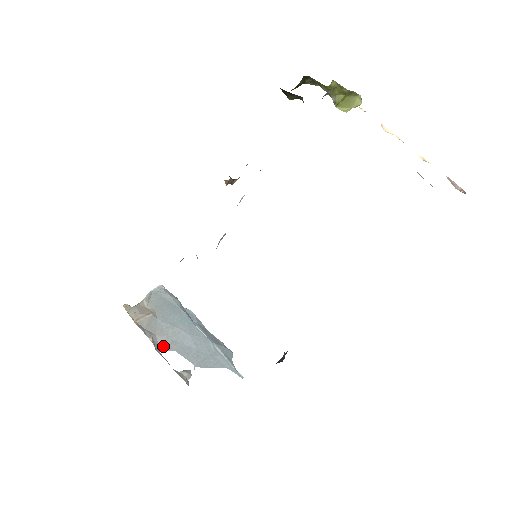
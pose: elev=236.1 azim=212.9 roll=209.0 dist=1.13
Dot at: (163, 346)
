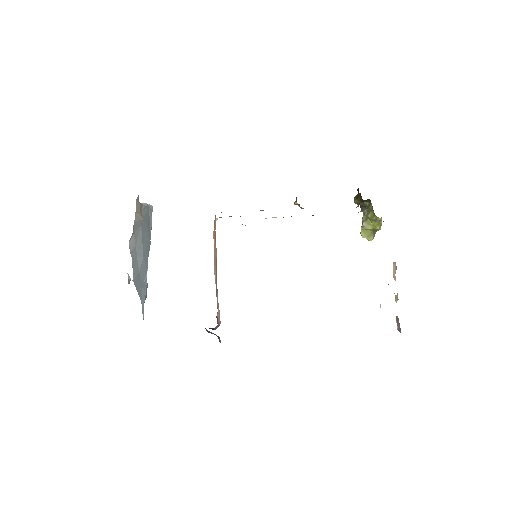
Dot at: (130, 246)
